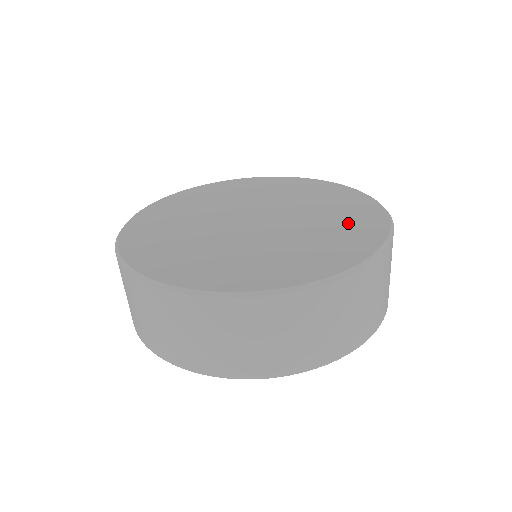
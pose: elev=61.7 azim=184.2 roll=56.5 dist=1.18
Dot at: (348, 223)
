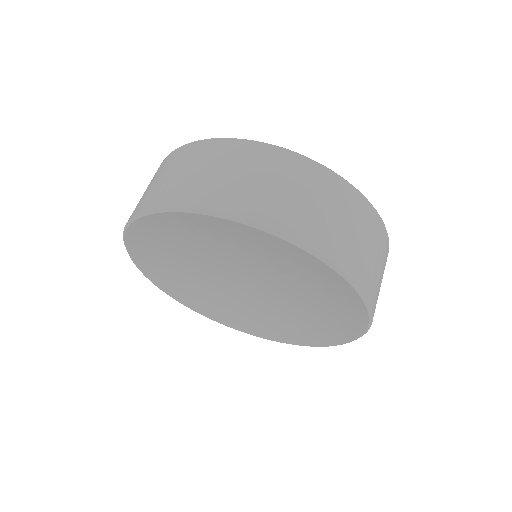
Dot at: occluded
